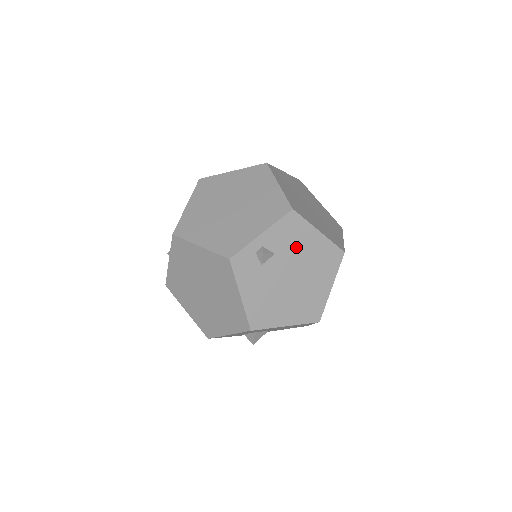
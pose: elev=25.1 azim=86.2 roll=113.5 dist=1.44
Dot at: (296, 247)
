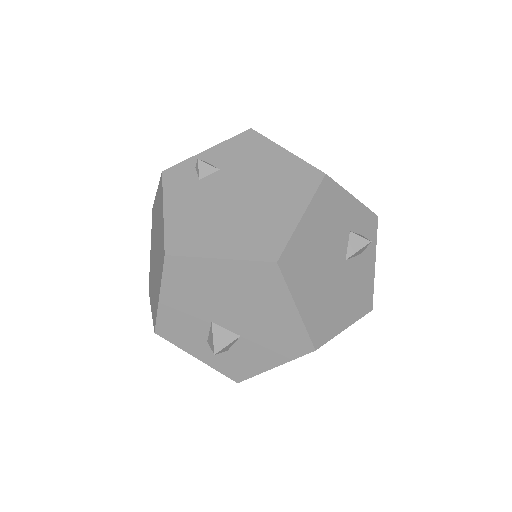
Dot at: (250, 164)
